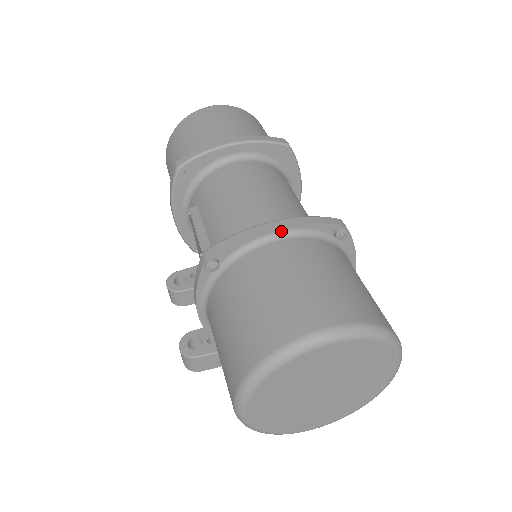
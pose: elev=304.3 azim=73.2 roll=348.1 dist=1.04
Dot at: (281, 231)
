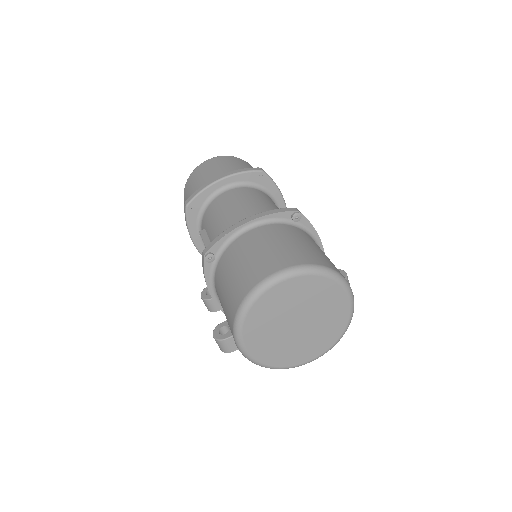
Dot at: (251, 224)
